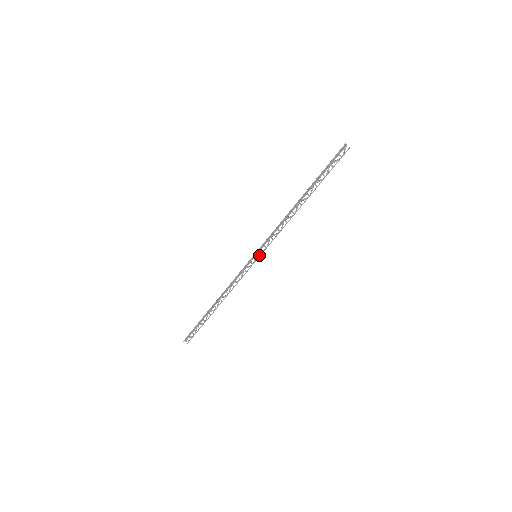
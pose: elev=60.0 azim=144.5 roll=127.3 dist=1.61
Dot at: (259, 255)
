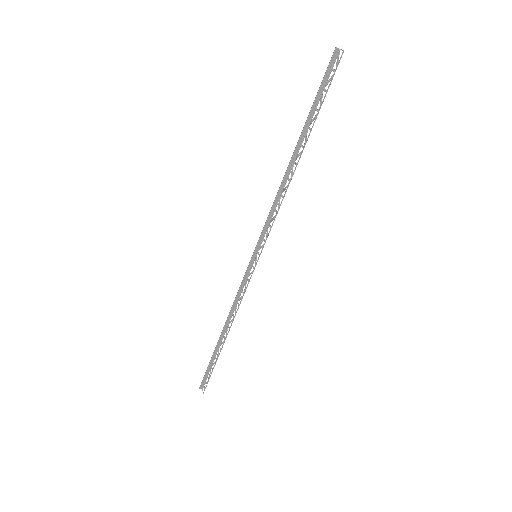
Dot at: (259, 254)
